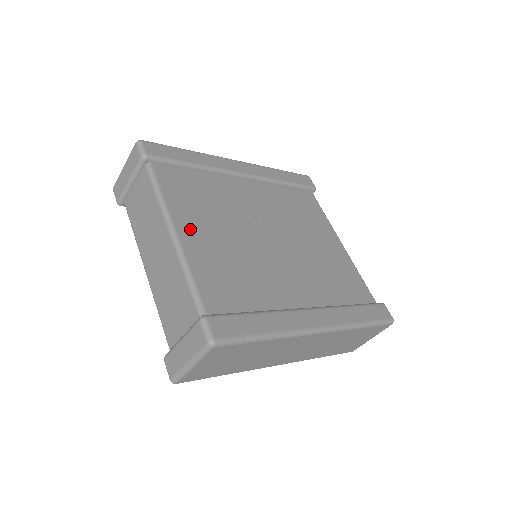
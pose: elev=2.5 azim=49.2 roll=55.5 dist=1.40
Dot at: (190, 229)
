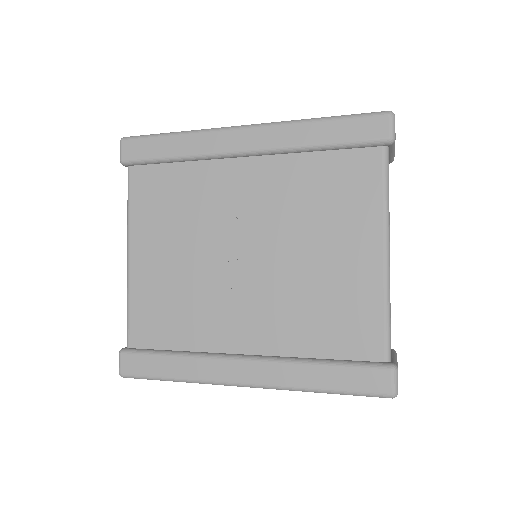
Dot at: (144, 252)
